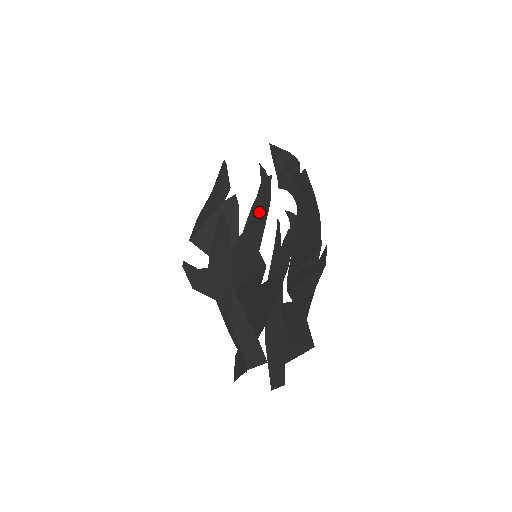
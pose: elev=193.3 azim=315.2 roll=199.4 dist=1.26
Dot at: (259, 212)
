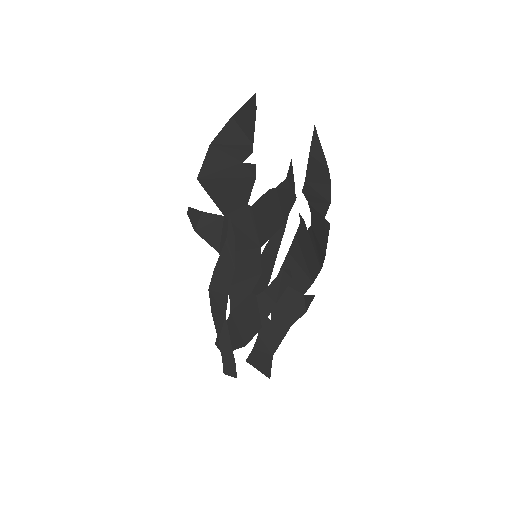
Dot at: (272, 213)
